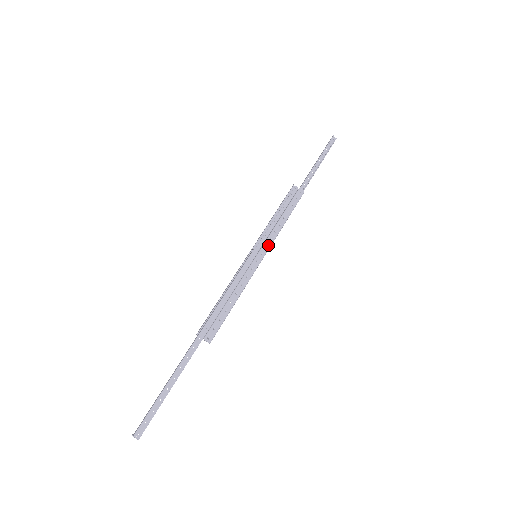
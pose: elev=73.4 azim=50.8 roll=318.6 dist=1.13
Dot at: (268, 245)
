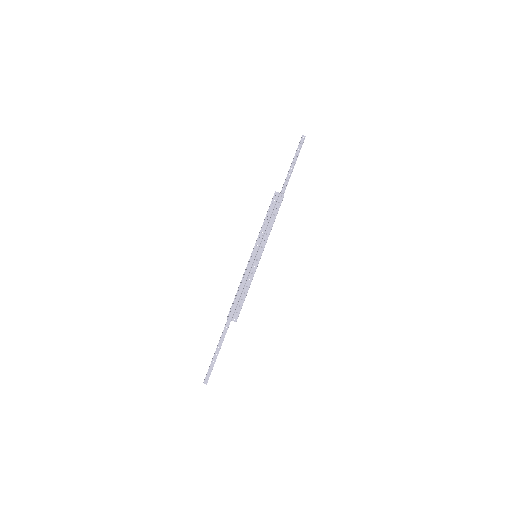
Dot at: (263, 246)
